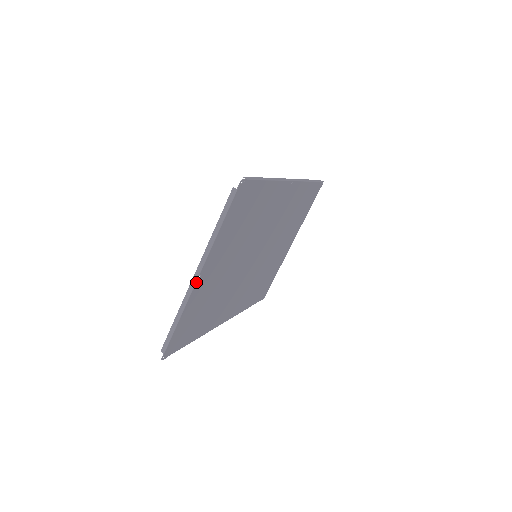
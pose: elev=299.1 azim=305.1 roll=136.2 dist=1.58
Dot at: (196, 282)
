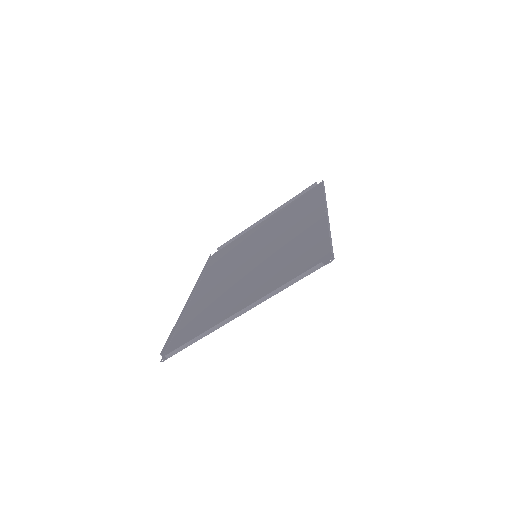
Dot at: occluded
